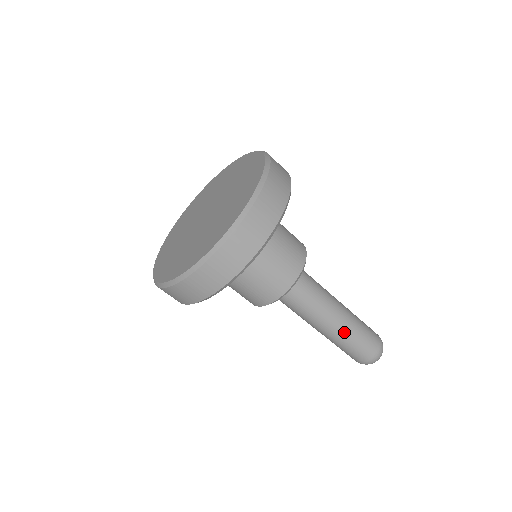
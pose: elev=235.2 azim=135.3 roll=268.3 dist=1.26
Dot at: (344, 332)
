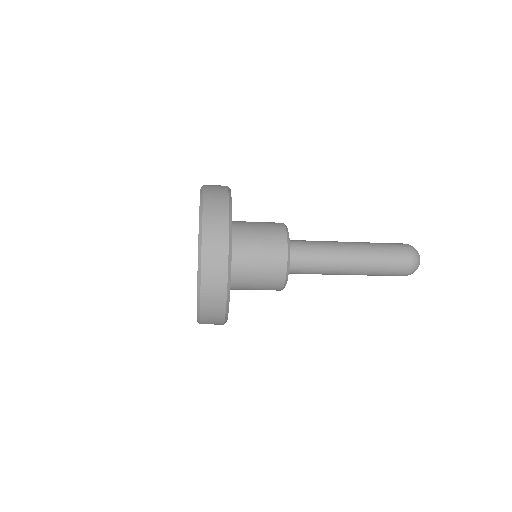
Dot at: (366, 265)
